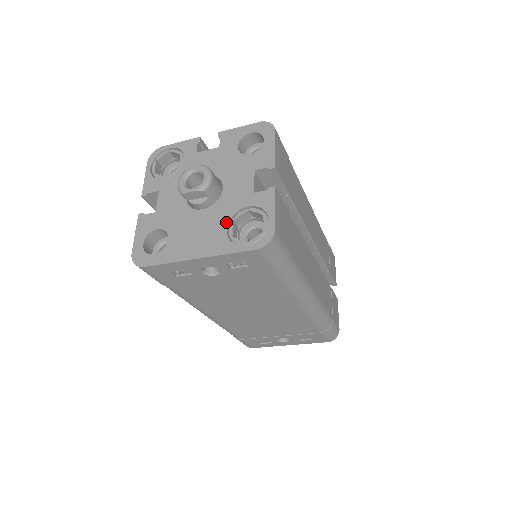
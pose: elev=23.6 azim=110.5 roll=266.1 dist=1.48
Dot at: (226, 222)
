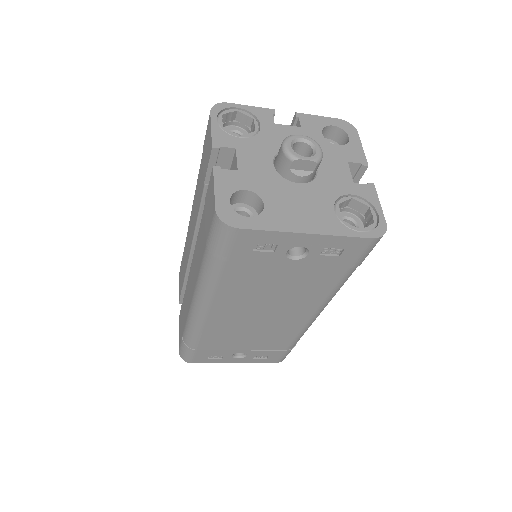
Dot at: (332, 203)
